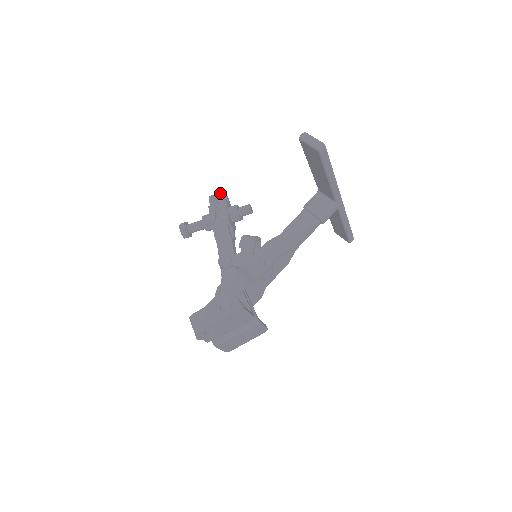
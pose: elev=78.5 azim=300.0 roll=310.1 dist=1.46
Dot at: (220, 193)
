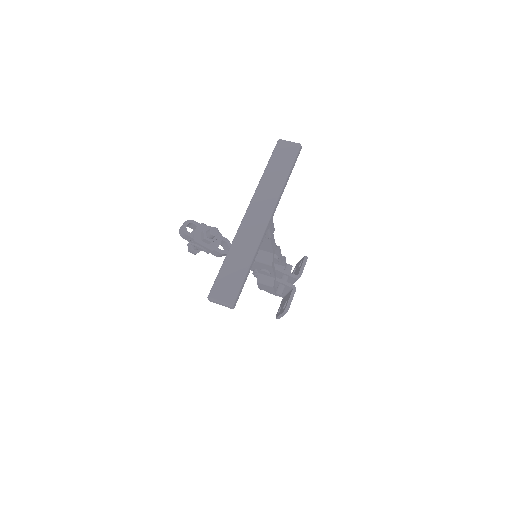
Dot at: (184, 234)
